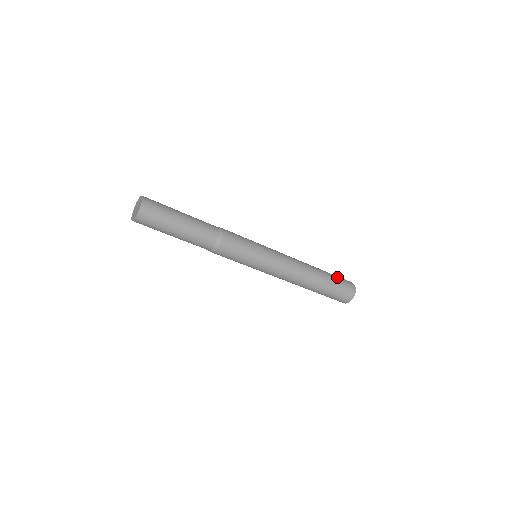
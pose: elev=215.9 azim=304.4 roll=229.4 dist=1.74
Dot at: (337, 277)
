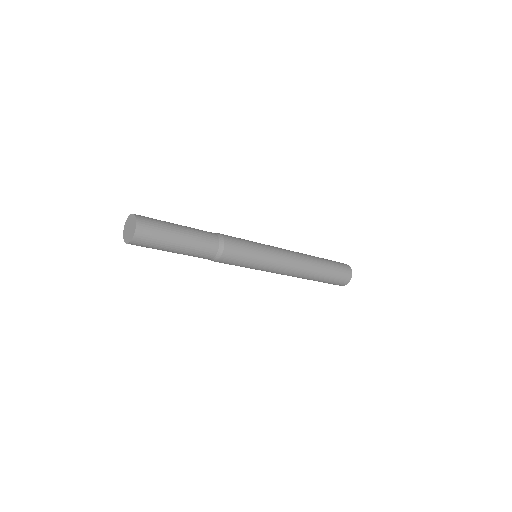
Dot at: (336, 275)
